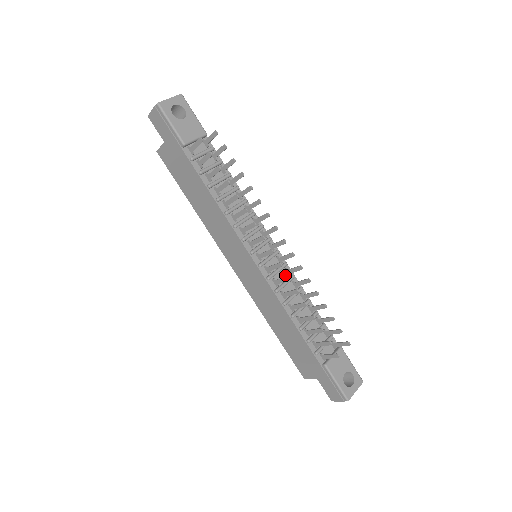
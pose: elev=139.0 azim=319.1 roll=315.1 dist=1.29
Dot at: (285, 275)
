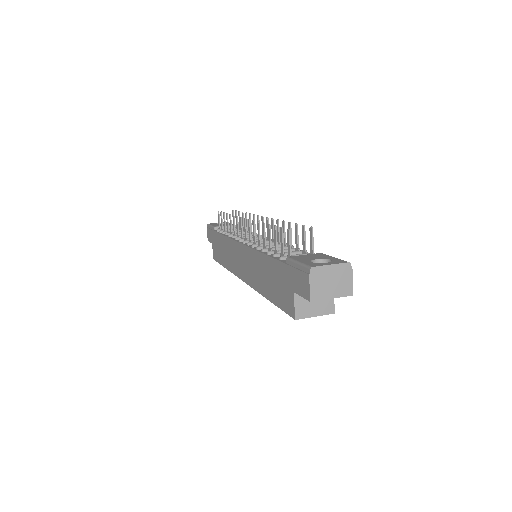
Dot at: occluded
